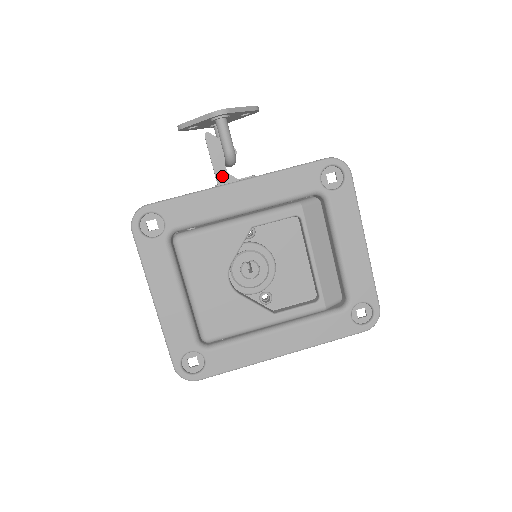
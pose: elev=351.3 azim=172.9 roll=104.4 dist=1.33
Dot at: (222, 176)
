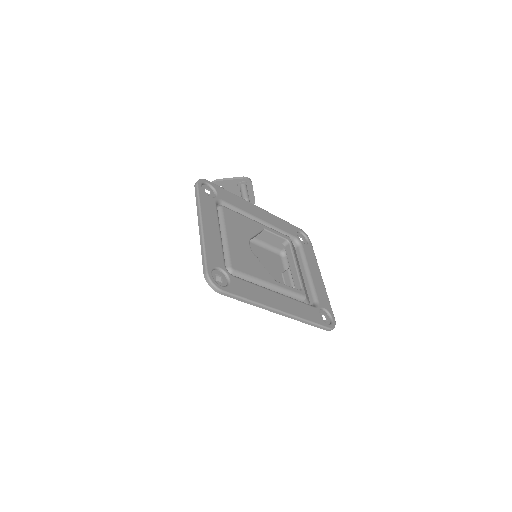
Dot at: occluded
